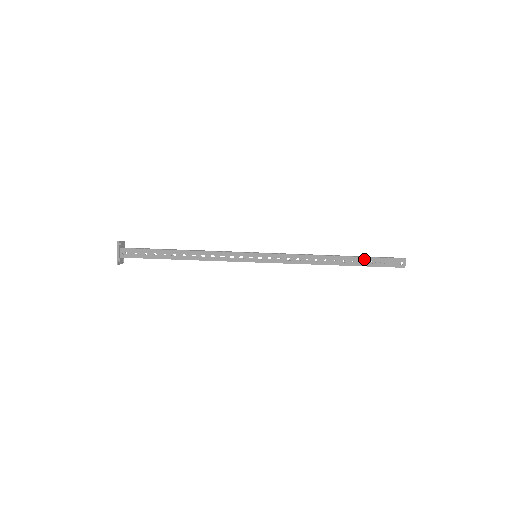
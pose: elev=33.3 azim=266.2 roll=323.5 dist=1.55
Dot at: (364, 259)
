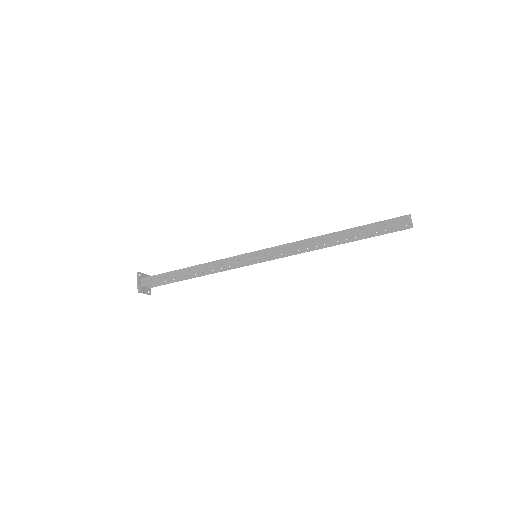
Dot at: (362, 227)
